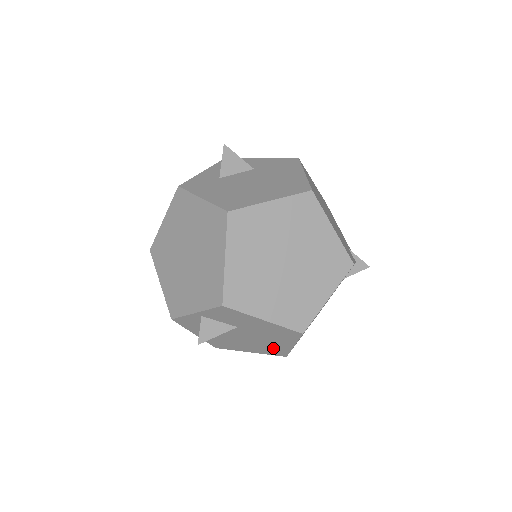
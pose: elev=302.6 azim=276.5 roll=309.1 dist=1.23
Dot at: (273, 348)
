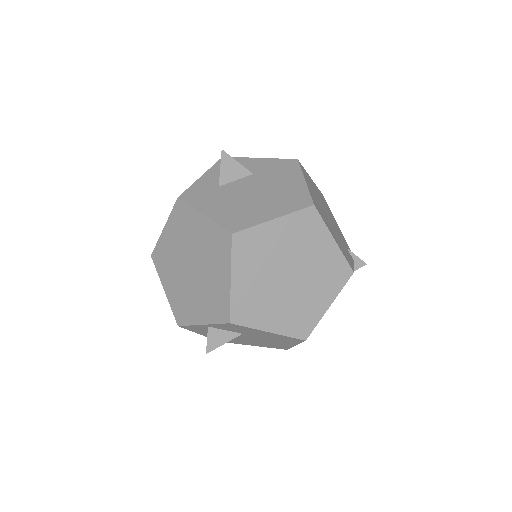
Dot at: (275, 345)
